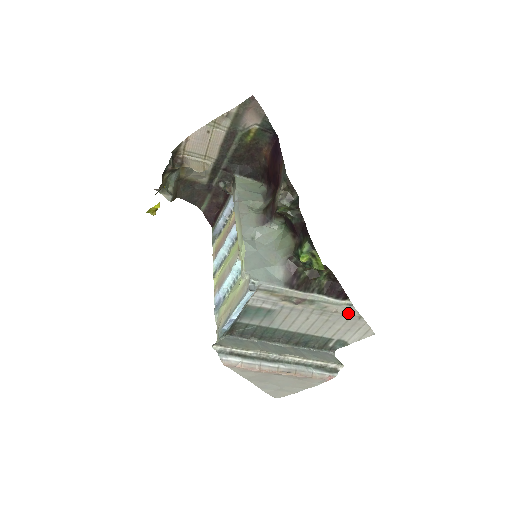
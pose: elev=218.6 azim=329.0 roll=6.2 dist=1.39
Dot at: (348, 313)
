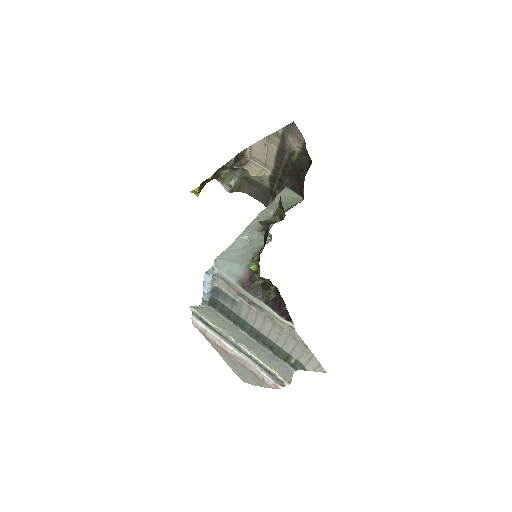
Dot at: (294, 336)
